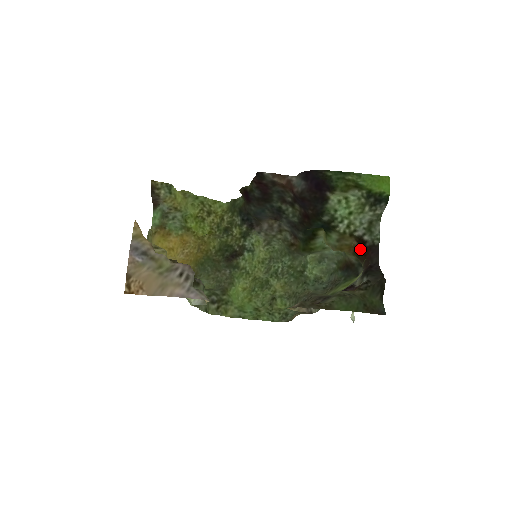
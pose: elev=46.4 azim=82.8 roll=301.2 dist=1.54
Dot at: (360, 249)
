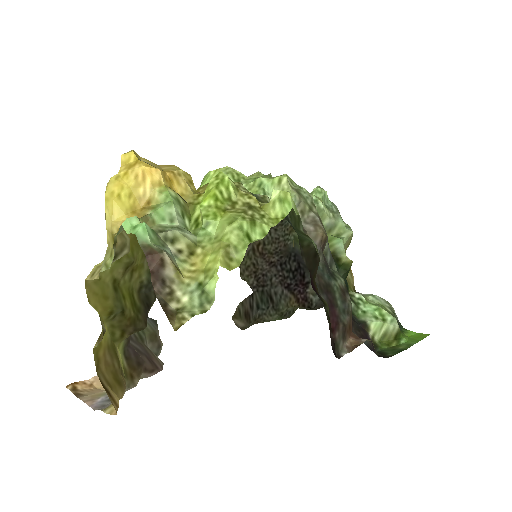
Dot at: occluded
